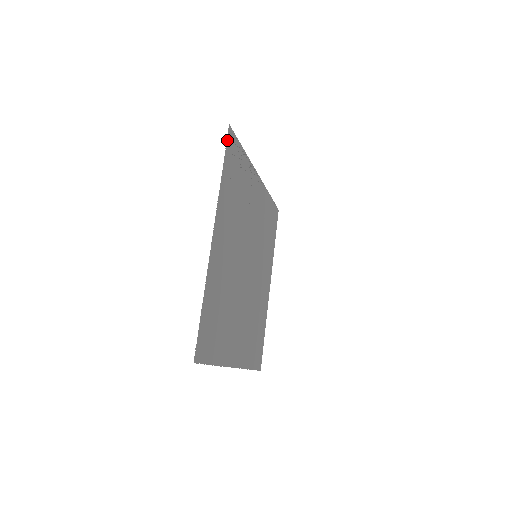
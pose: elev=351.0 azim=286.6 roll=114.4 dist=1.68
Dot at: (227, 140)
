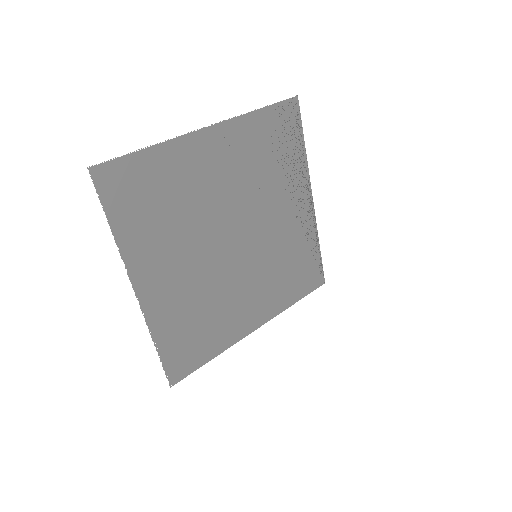
Dot at: (286, 101)
